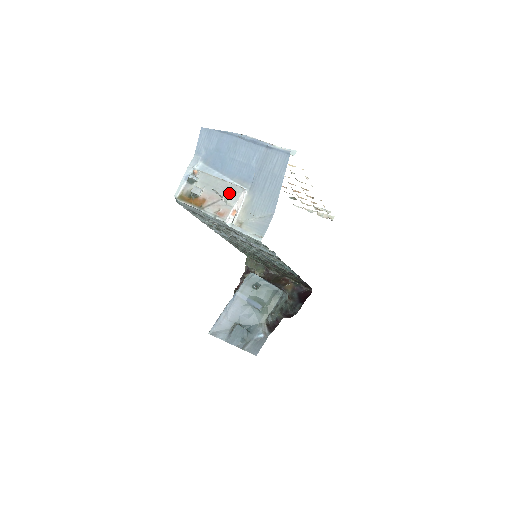
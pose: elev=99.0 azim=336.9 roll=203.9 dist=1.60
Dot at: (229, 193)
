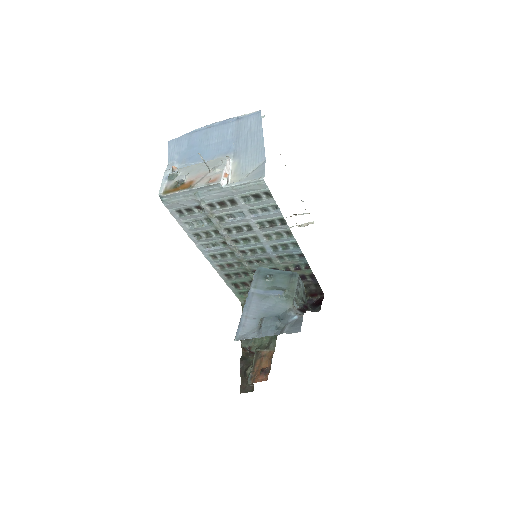
Dot at: (215, 165)
